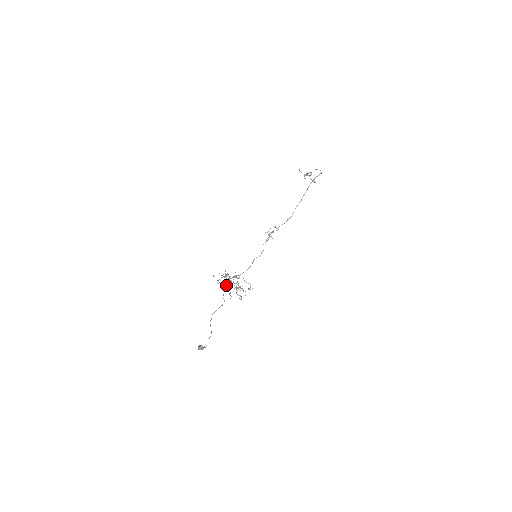
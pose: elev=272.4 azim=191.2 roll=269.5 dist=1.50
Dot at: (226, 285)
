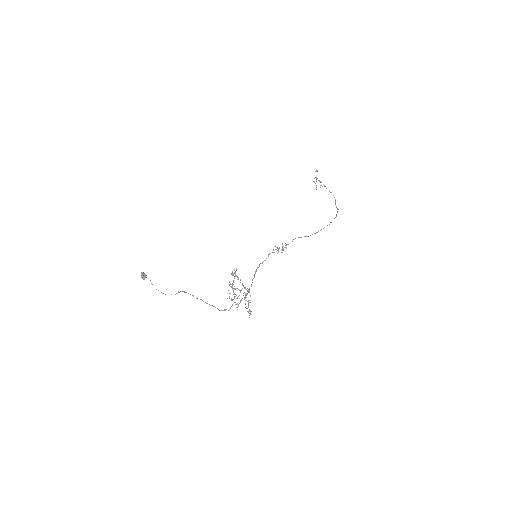
Dot at: occluded
